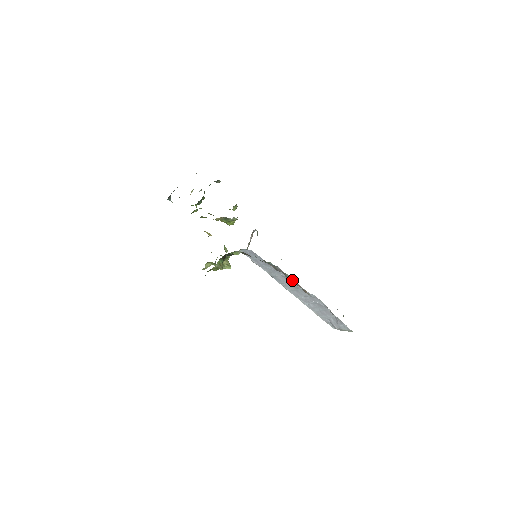
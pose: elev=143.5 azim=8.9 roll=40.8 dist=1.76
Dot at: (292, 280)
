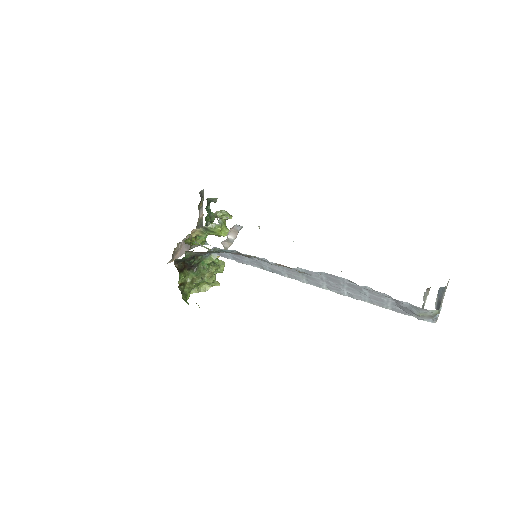
Dot at: (266, 261)
